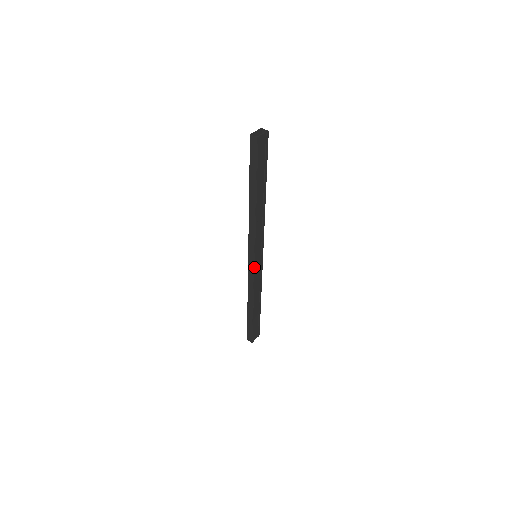
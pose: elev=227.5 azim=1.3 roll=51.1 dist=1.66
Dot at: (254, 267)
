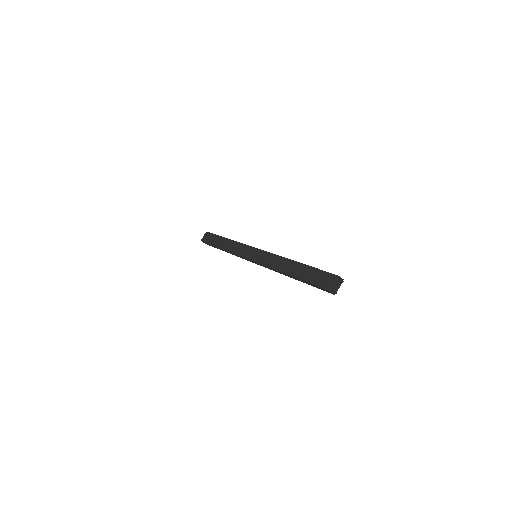
Dot at: occluded
